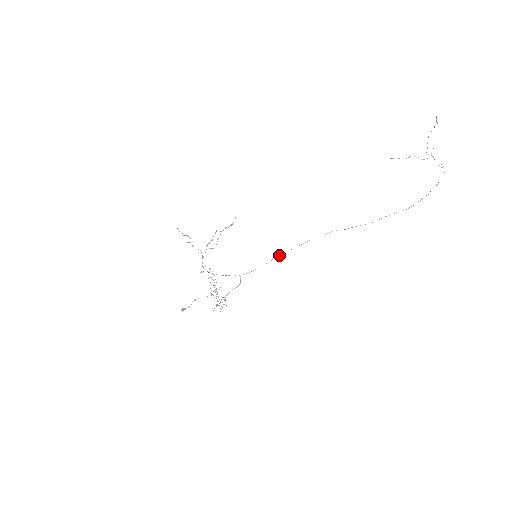
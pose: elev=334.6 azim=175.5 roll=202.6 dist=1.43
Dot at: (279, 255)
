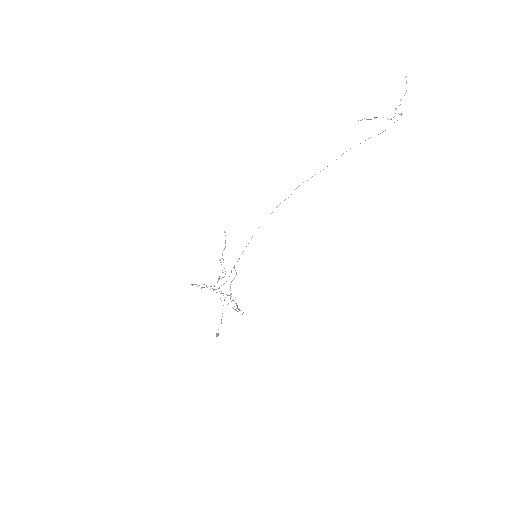
Dot at: occluded
